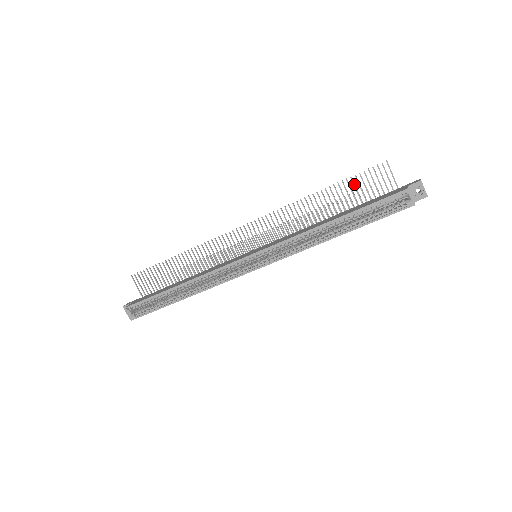
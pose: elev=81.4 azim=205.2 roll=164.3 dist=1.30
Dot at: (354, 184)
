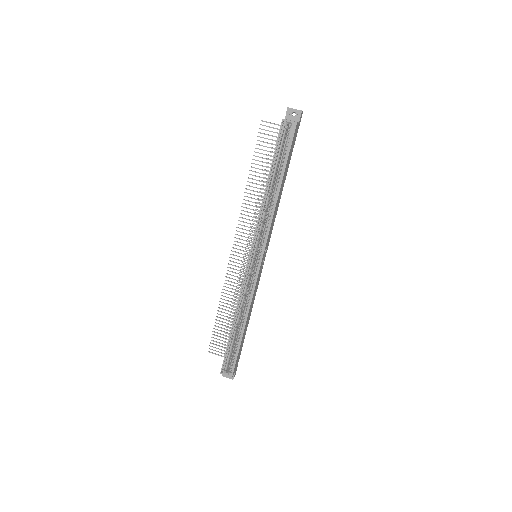
Dot at: (260, 153)
